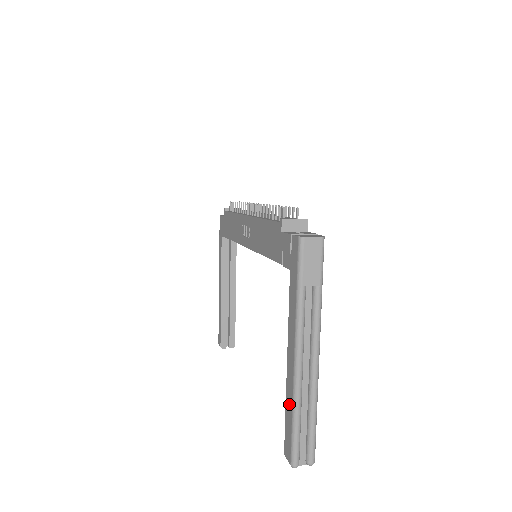
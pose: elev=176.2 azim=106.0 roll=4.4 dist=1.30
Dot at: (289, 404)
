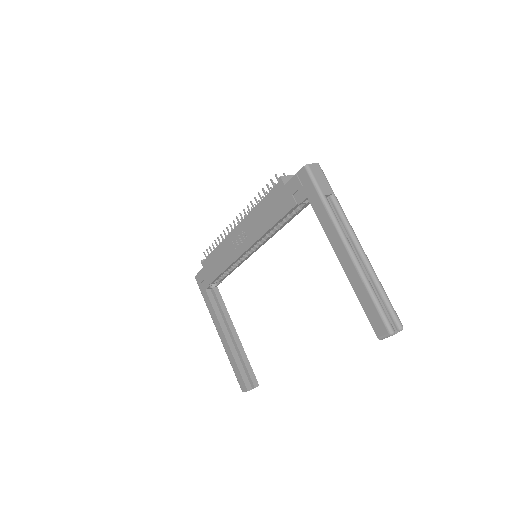
Dot at: (360, 289)
